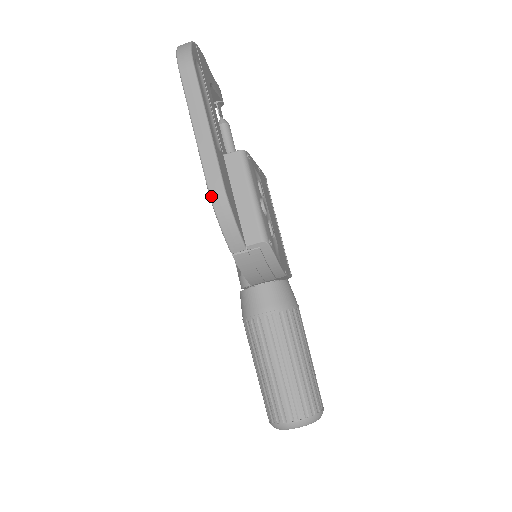
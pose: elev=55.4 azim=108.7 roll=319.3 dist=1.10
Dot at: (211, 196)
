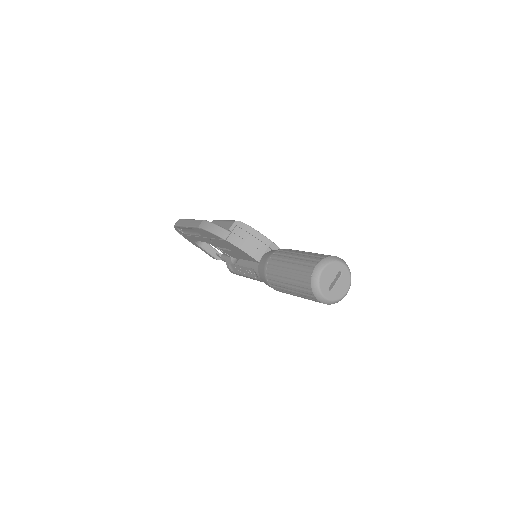
Dot at: (199, 227)
